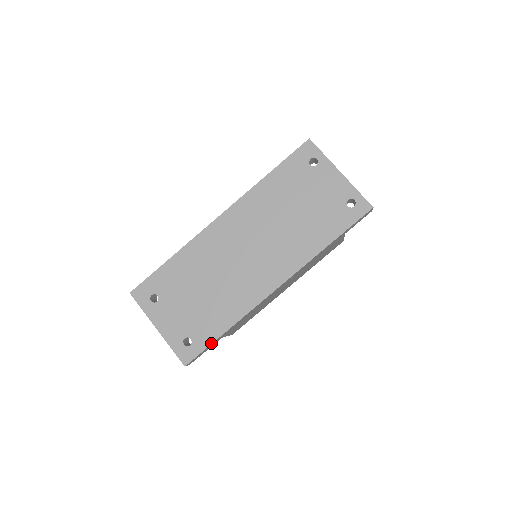
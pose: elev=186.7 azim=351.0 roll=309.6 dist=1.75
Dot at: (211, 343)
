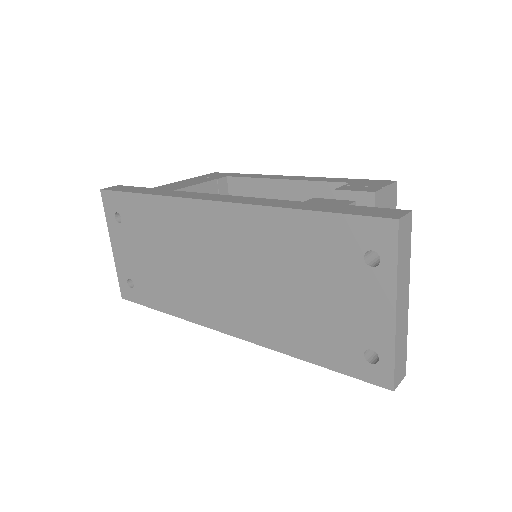
Dot at: (147, 306)
